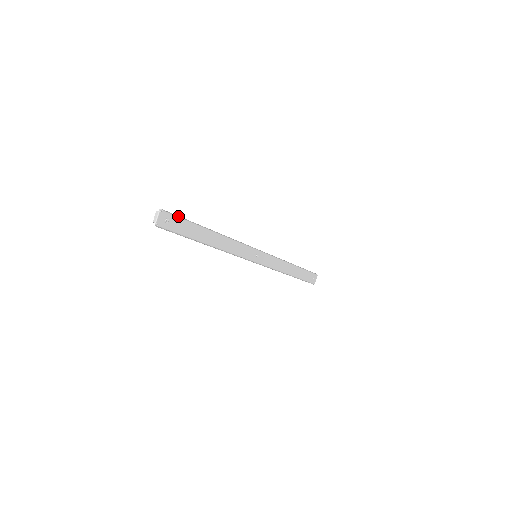
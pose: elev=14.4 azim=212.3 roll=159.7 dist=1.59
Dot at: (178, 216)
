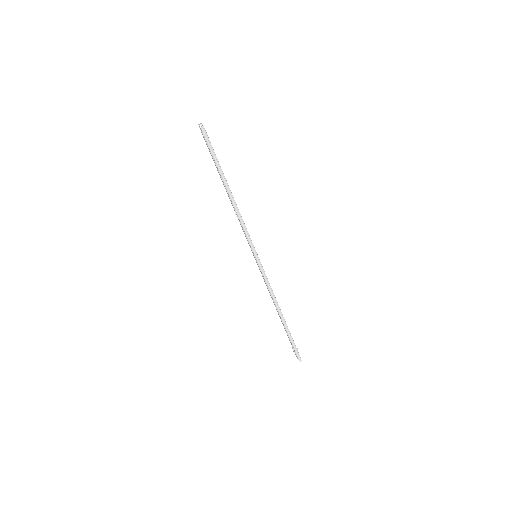
Dot at: occluded
